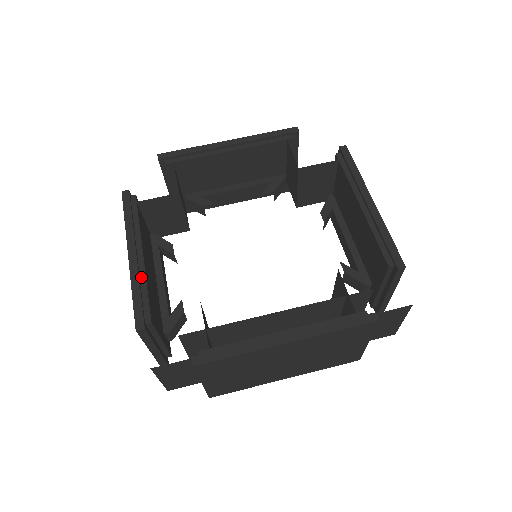
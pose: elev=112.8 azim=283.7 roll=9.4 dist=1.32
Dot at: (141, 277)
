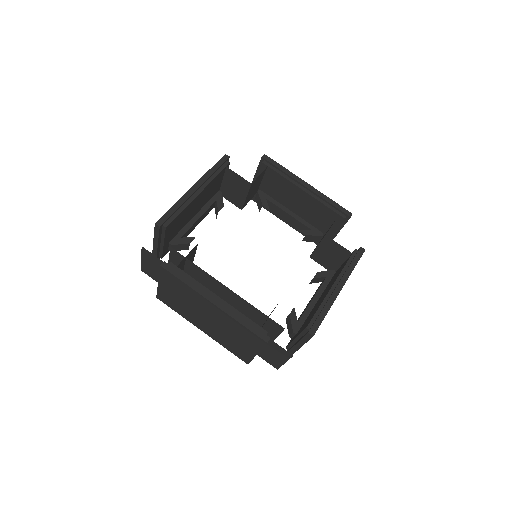
Dot at: (234, 312)
